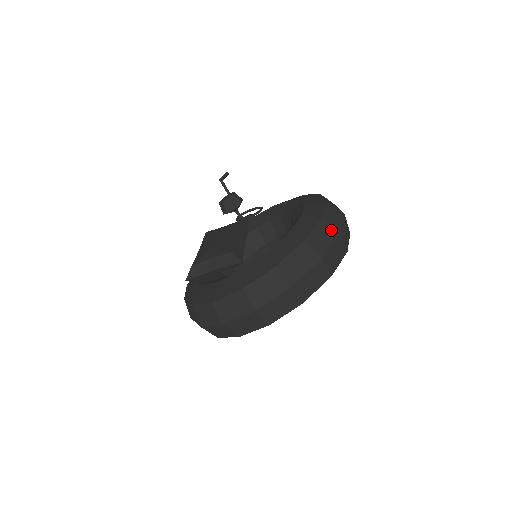
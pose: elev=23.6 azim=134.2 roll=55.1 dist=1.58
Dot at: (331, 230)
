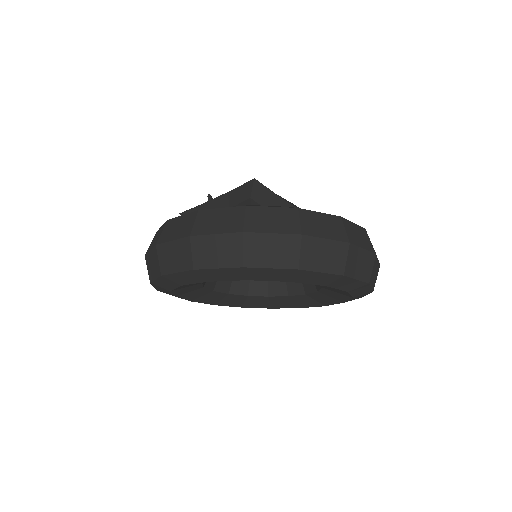
Dot at: occluded
